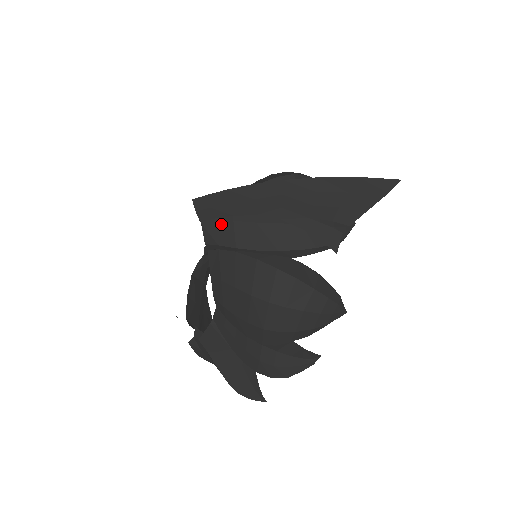
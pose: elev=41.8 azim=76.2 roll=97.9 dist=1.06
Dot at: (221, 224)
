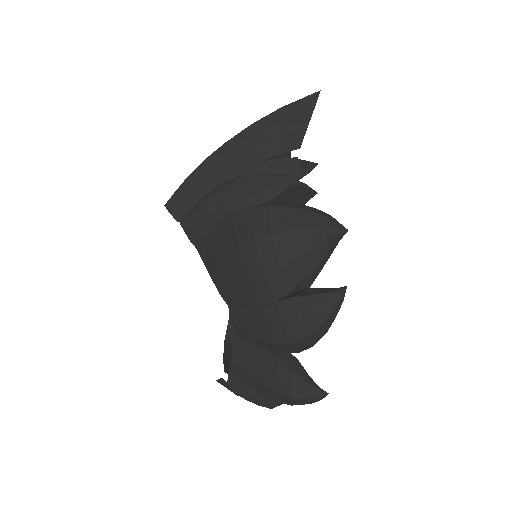
Dot at: (195, 212)
